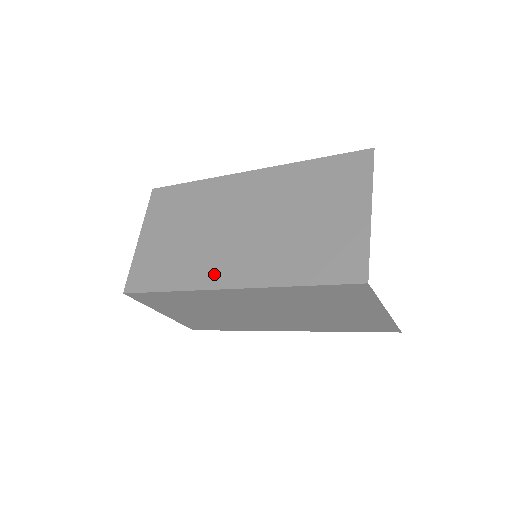
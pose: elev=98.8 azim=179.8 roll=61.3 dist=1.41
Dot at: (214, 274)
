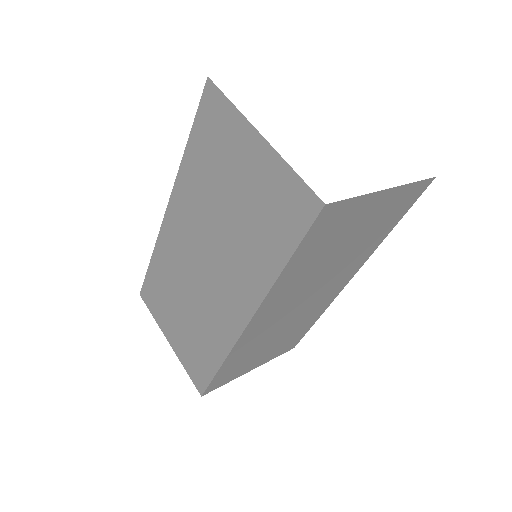
Dot at: (229, 321)
